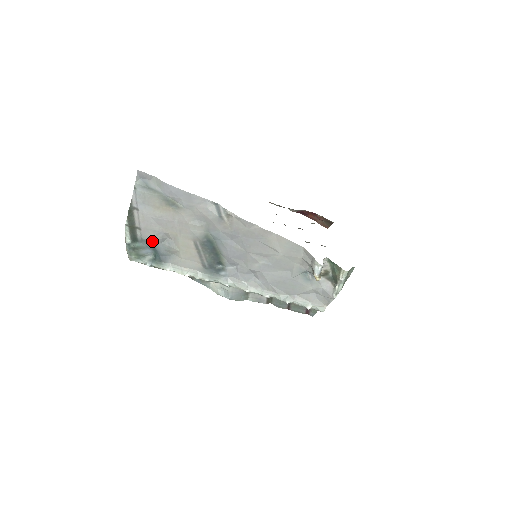
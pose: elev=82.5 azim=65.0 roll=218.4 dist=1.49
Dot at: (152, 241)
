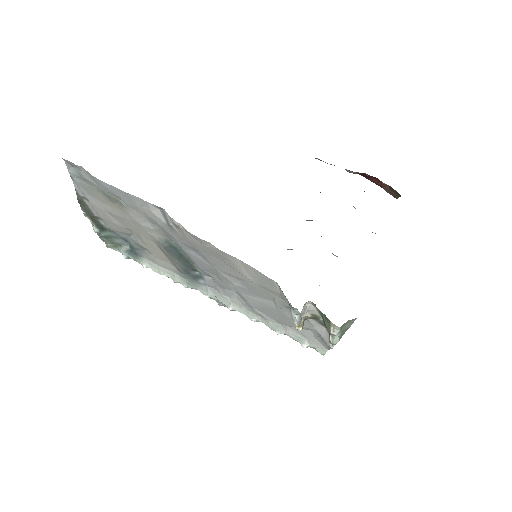
Dot at: (120, 233)
